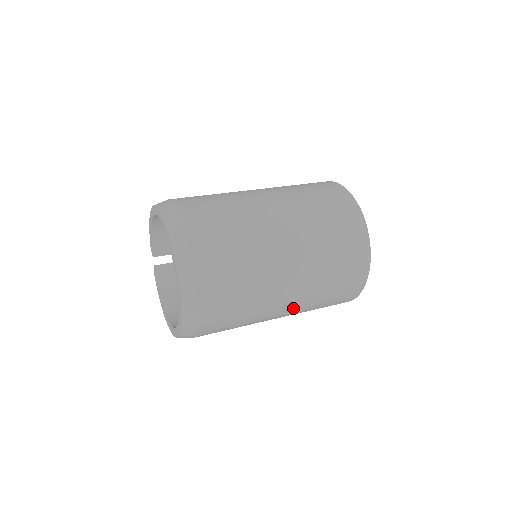
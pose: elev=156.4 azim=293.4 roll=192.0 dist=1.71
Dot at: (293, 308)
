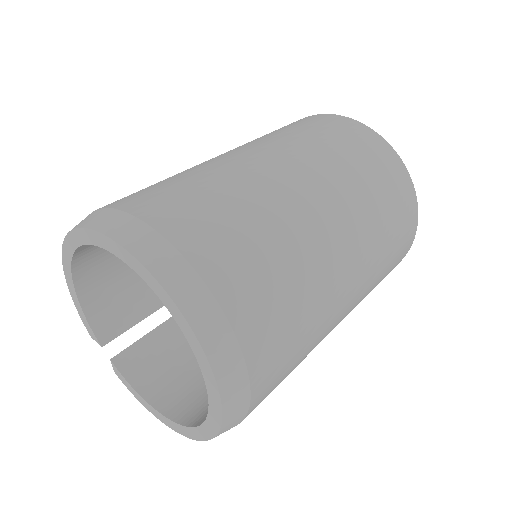
Dot at: (358, 287)
